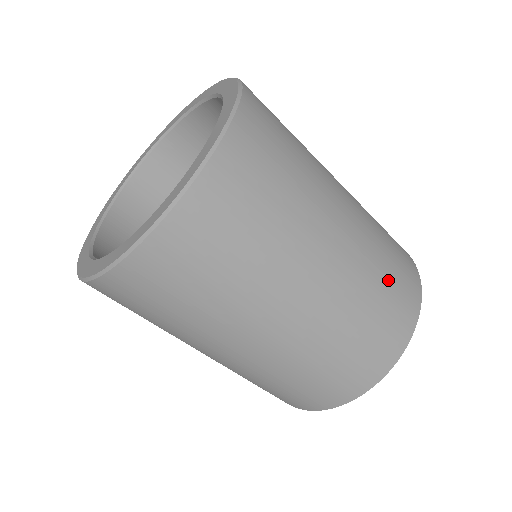
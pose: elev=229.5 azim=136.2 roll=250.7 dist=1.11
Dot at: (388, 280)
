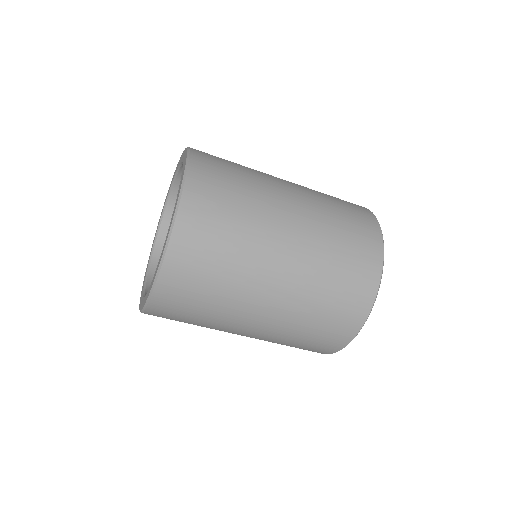
Dot at: (327, 308)
